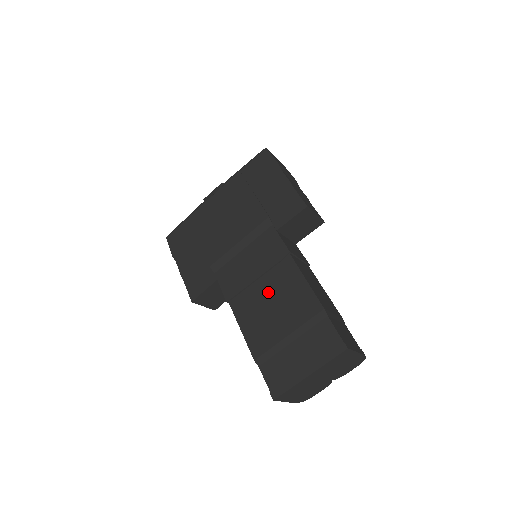
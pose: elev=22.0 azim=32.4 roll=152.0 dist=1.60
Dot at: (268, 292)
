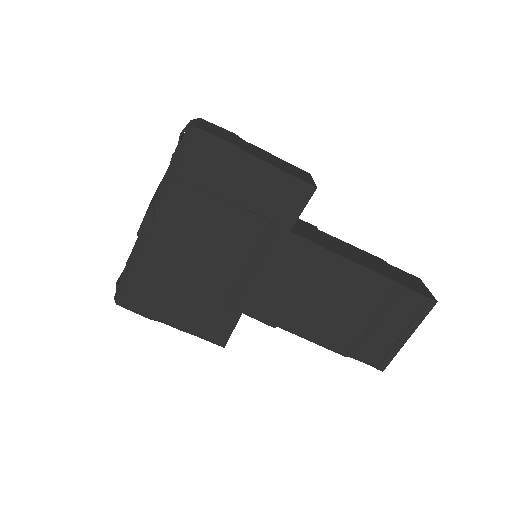
Dot at: (322, 296)
